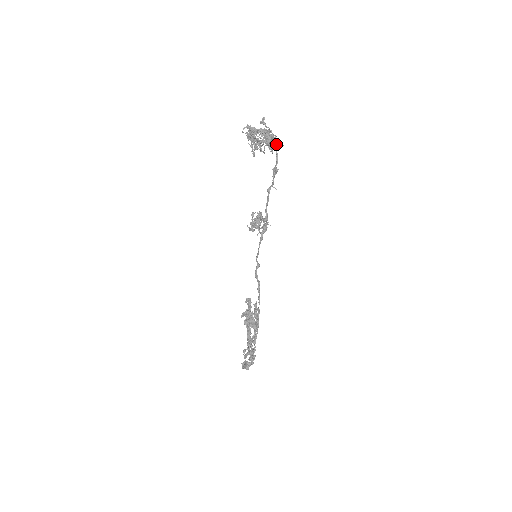
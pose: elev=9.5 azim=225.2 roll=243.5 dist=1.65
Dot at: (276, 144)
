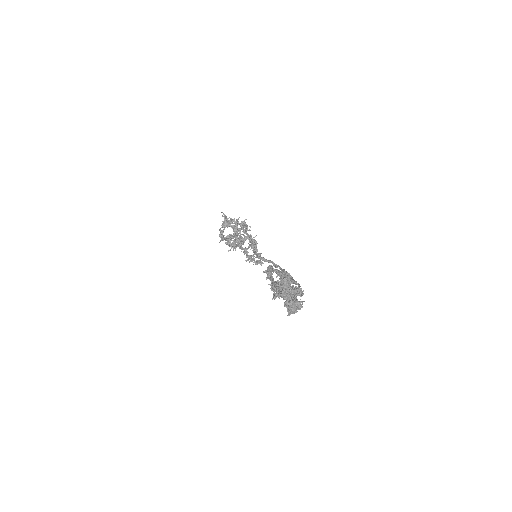
Dot at: occluded
